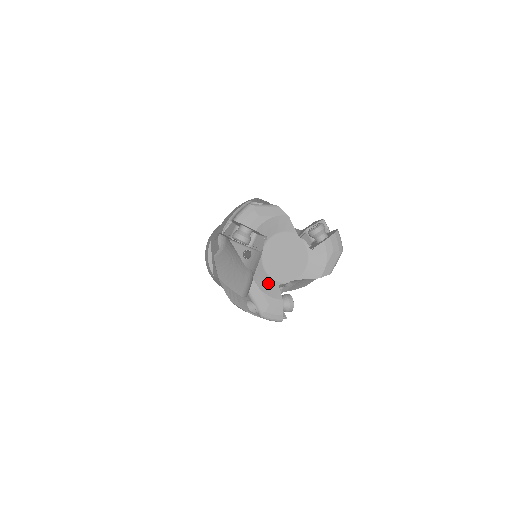
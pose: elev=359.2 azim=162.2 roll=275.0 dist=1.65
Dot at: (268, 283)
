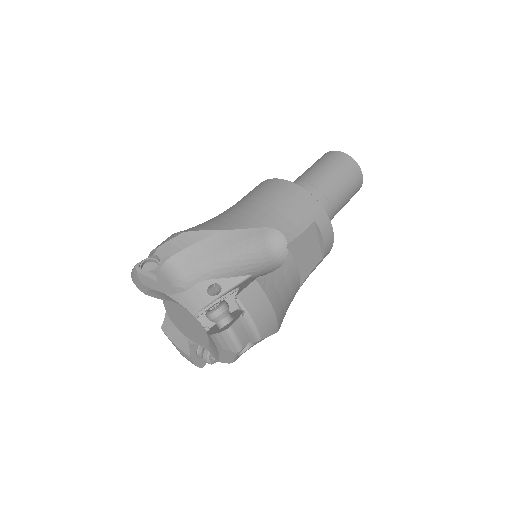
Dot at: (178, 336)
